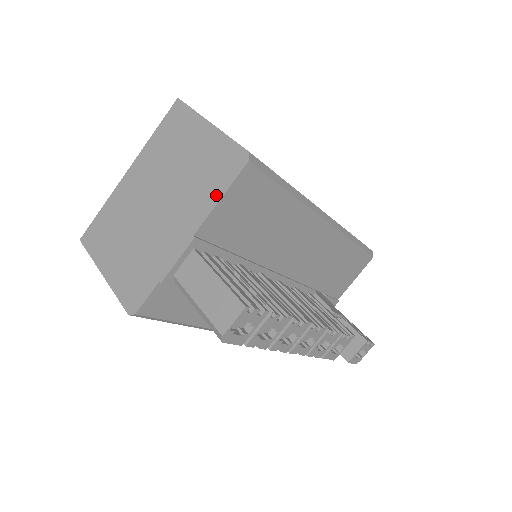
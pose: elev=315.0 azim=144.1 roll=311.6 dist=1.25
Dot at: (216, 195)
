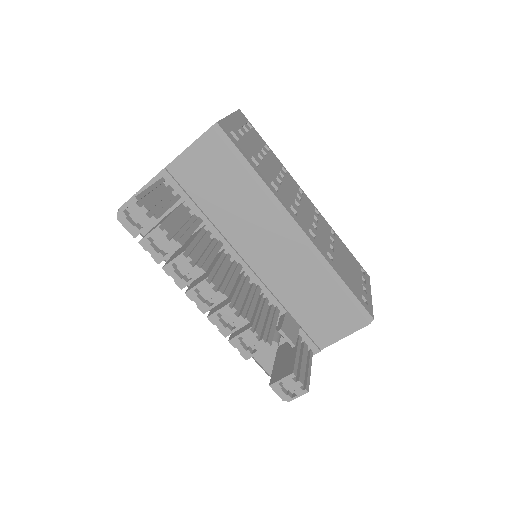
Dot at: (189, 146)
